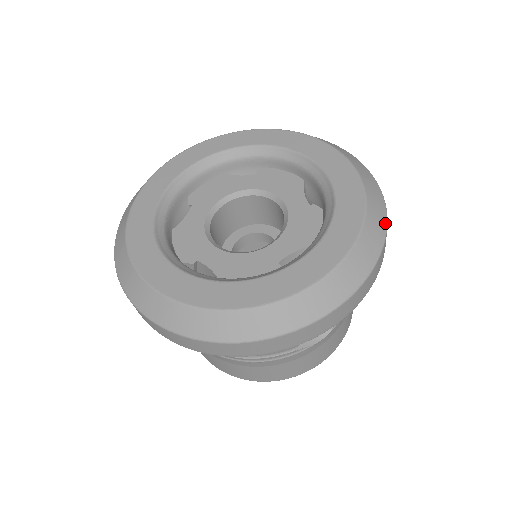
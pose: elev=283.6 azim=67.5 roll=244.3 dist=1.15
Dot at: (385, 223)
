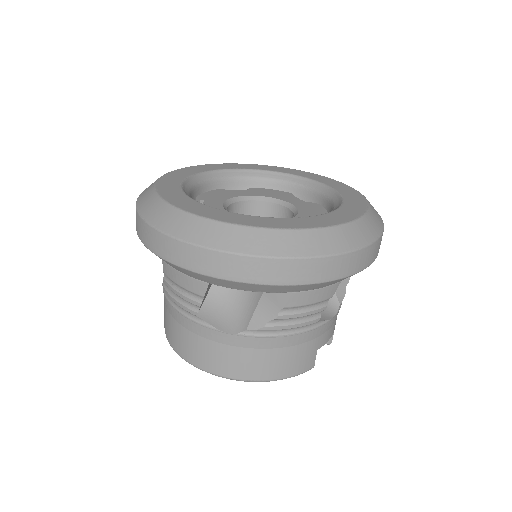
Dot at: (333, 252)
